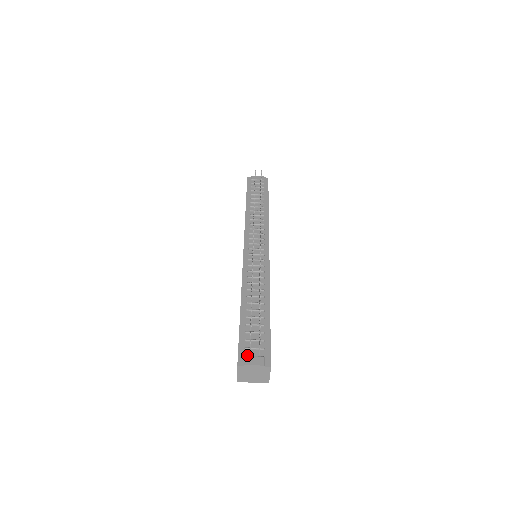
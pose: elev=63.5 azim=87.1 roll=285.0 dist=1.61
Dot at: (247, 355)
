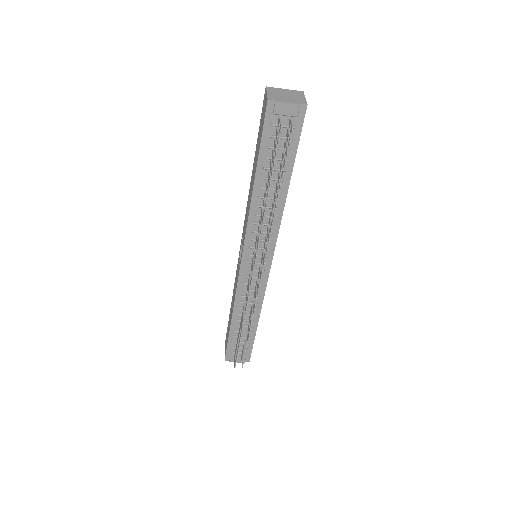
Dot at: (233, 355)
